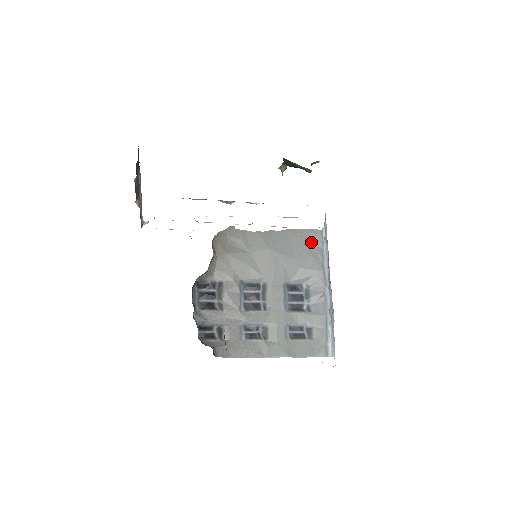
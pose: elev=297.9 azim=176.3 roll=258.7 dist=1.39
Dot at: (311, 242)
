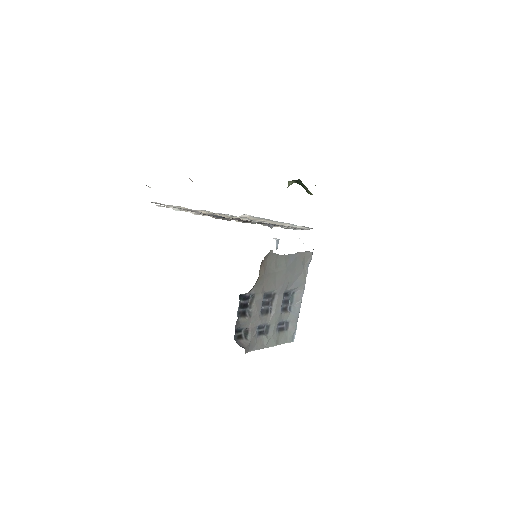
Dot at: (305, 261)
